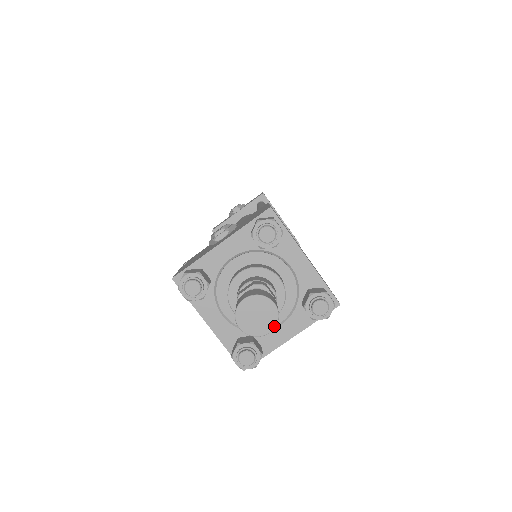
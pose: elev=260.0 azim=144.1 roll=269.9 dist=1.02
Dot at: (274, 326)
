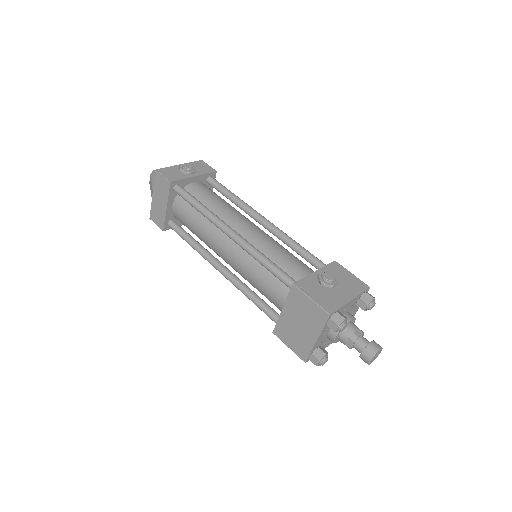
Dot at: occluded
